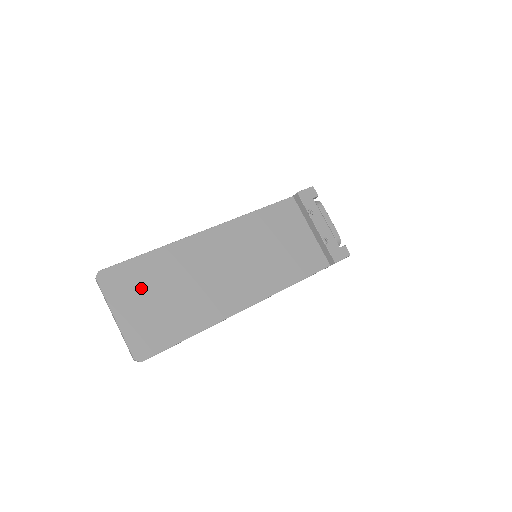
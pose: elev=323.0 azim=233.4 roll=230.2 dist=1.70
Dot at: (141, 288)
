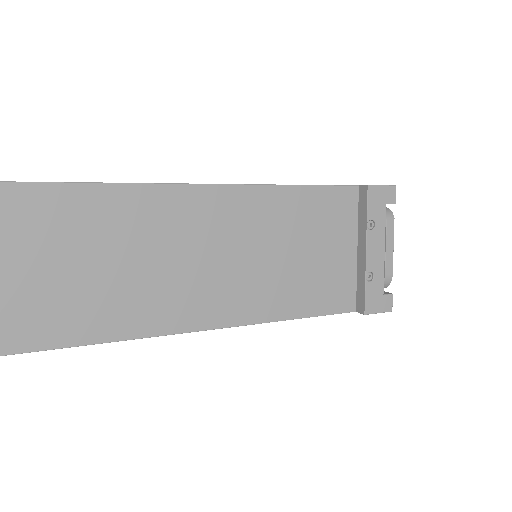
Dot at: (42, 238)
